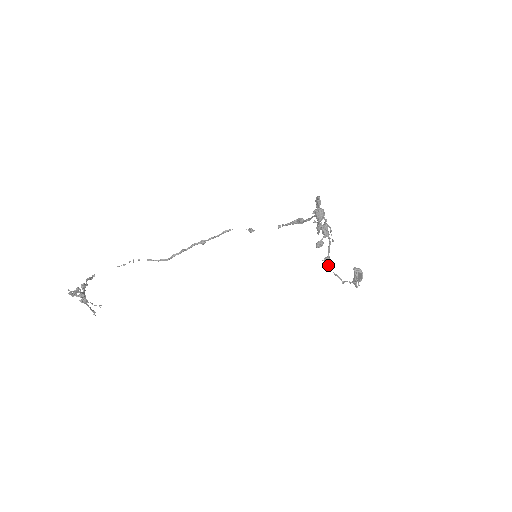
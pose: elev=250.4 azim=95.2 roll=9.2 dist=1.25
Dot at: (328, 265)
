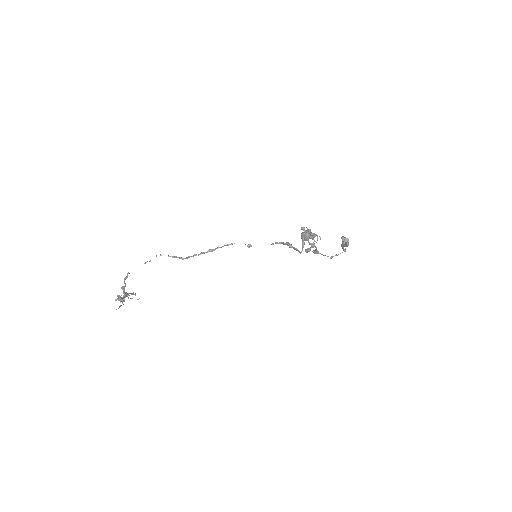
Dot at: (317, 253)
